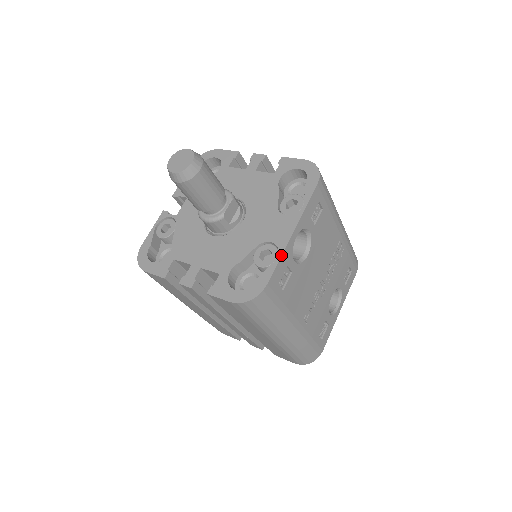
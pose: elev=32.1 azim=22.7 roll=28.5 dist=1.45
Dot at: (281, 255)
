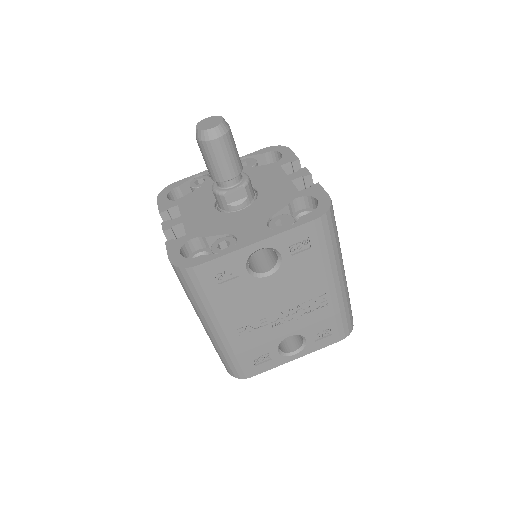
Dot at: (230, 252)
